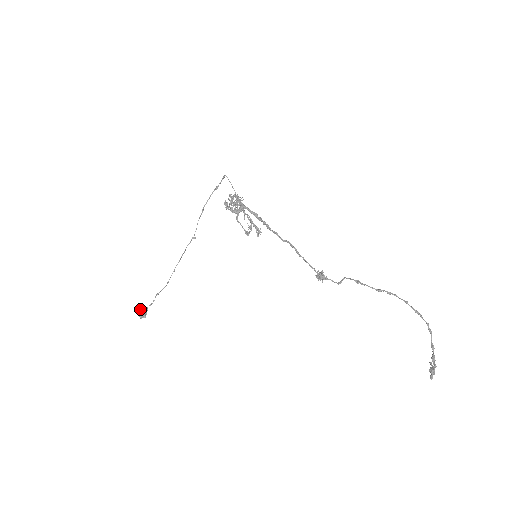
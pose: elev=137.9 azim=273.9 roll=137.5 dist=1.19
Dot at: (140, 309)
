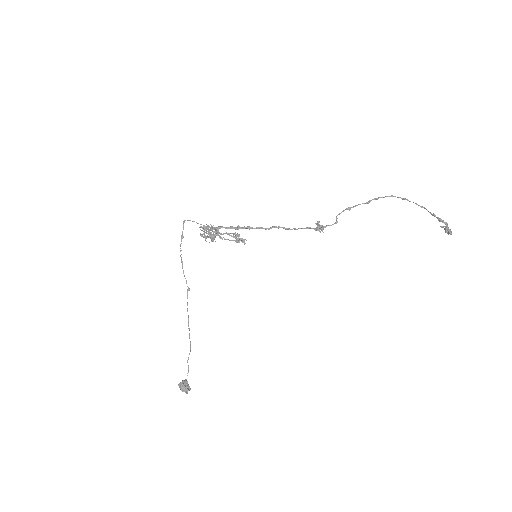
Dot at: (181, 383)
